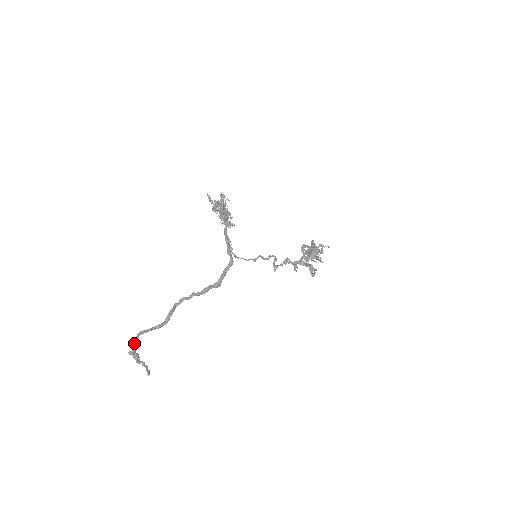
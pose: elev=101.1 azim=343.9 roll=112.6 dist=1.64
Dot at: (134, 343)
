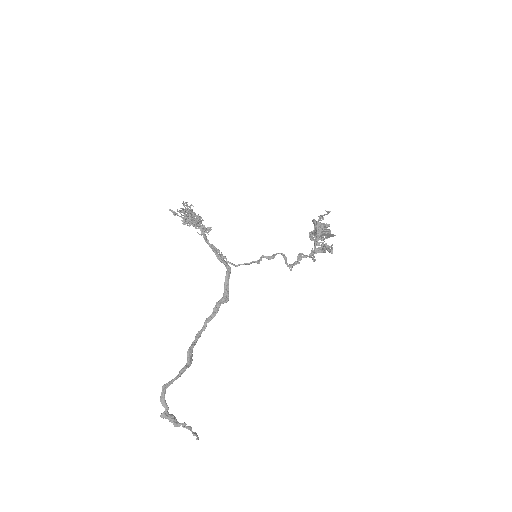
Dot at: (162, 402)
